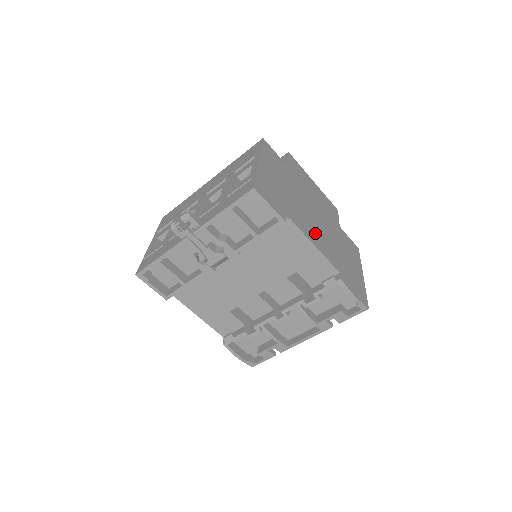
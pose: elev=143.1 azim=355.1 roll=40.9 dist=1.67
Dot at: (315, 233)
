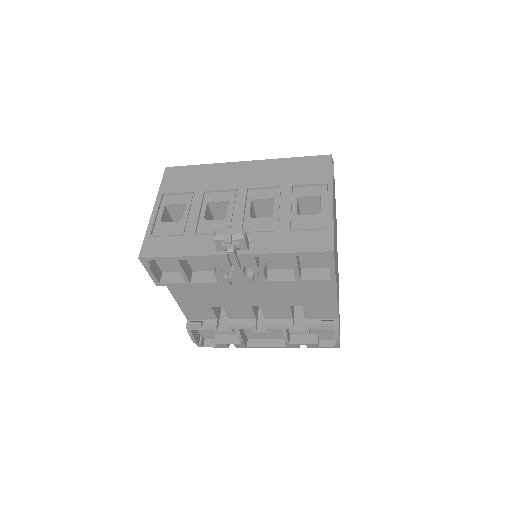
Dot at: occluded
